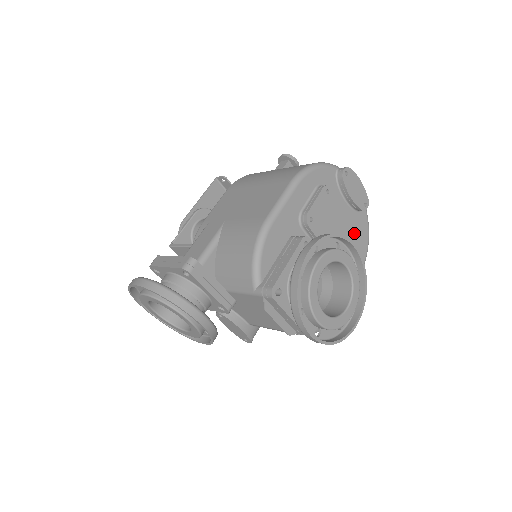
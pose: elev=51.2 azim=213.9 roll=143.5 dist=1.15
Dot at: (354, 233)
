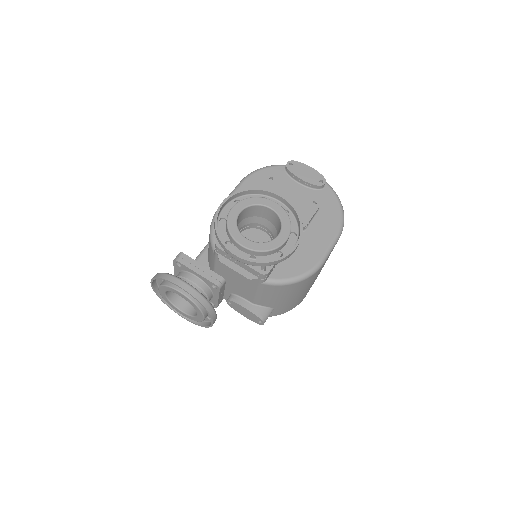
Dot at: (312, 202)
